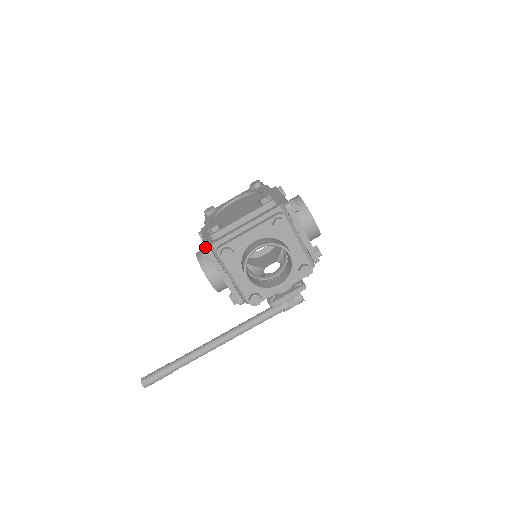
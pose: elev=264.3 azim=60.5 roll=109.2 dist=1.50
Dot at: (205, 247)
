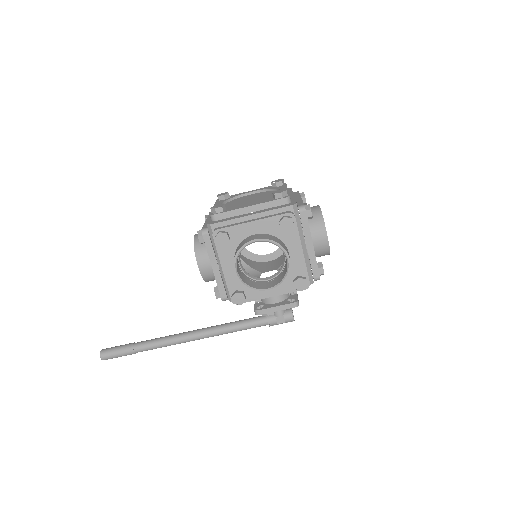
Dot at: (203, 227)
